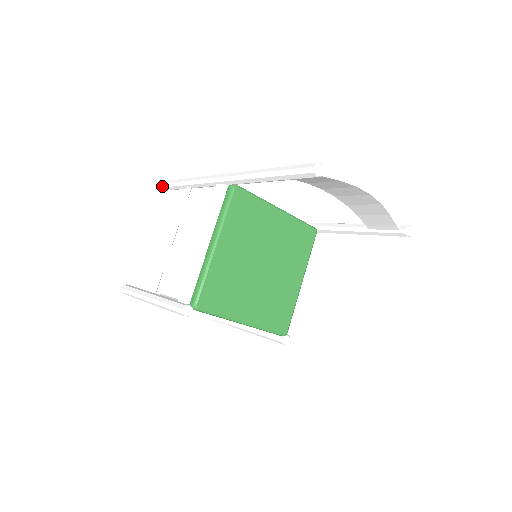
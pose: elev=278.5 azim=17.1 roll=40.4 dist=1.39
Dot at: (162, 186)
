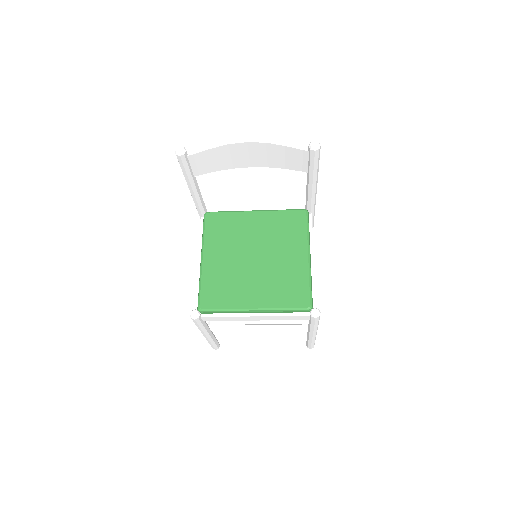
Dot at: occluded
